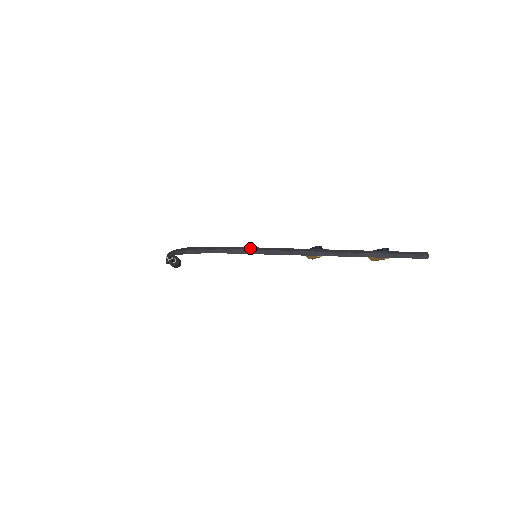
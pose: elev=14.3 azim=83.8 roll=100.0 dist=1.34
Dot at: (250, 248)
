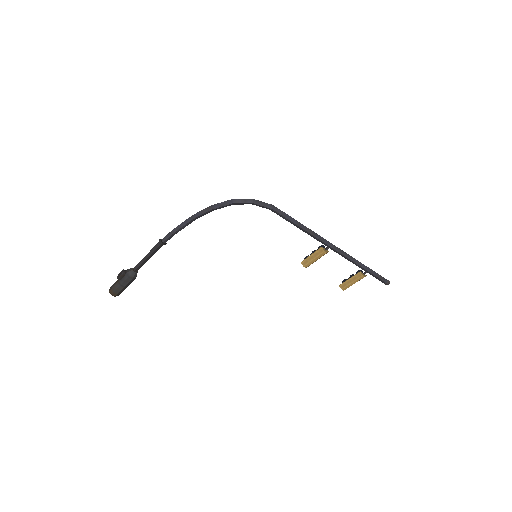
Dot at: (288, 216)
